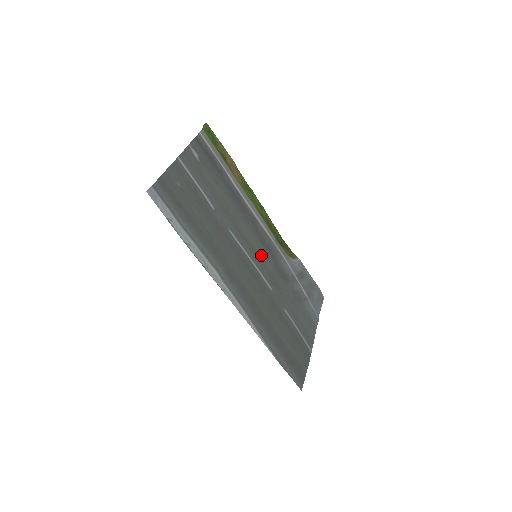
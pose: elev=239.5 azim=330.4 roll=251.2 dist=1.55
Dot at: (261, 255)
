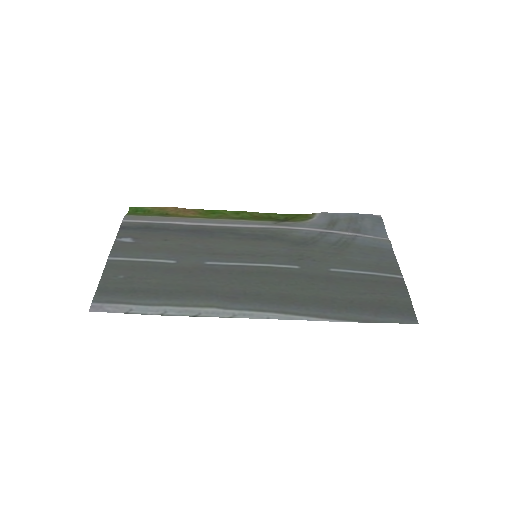
Dot at: (262, 250)
